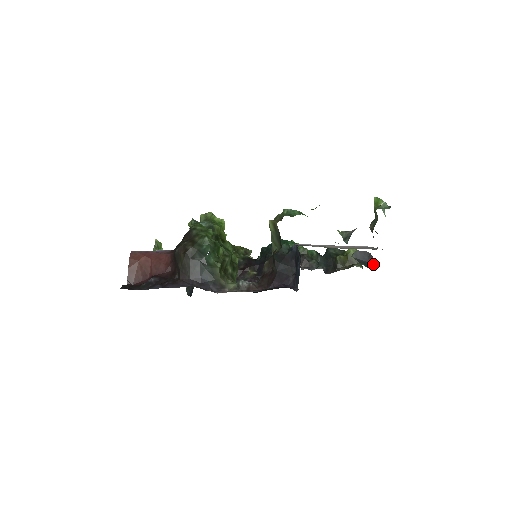
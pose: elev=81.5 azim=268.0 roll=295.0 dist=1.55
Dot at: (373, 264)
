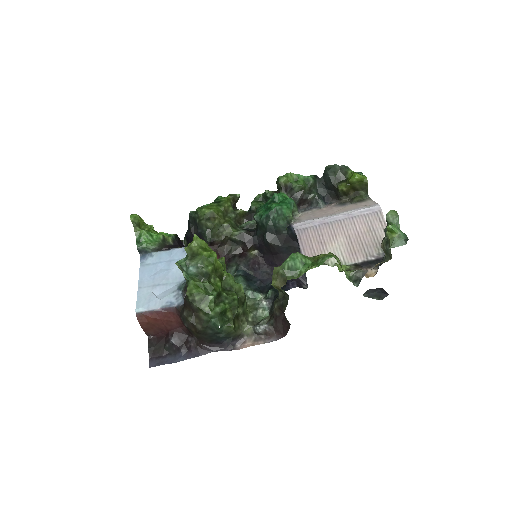
Dot at: (385, 295)
